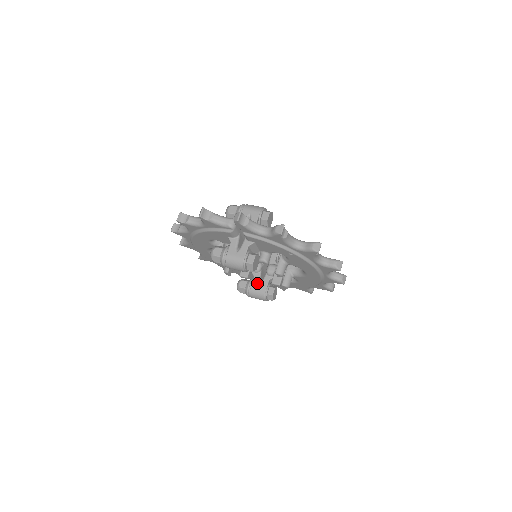
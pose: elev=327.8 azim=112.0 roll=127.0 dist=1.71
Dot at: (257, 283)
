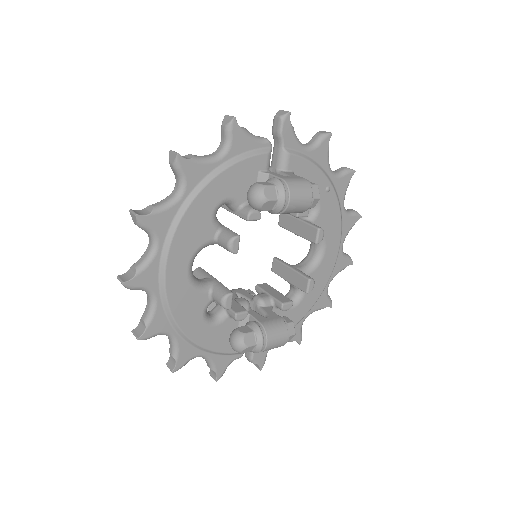
Dot at: (263, 317)
